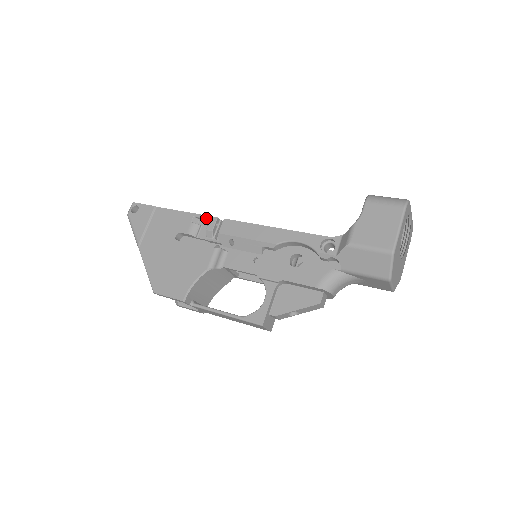
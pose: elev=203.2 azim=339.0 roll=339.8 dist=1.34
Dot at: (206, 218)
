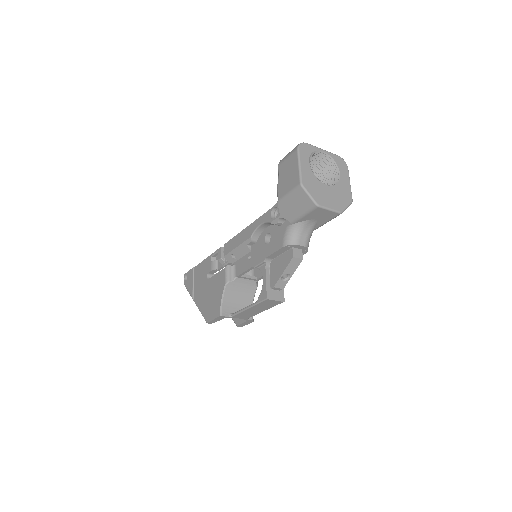
Dot at: (216, 252)
